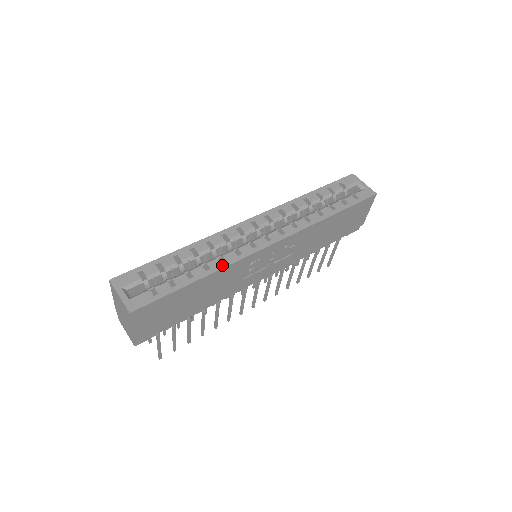
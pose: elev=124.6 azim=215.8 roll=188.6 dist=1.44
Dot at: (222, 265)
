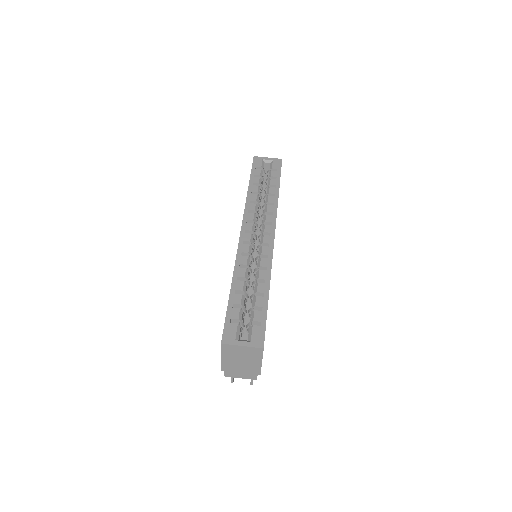
Dot at: (268, 272)
